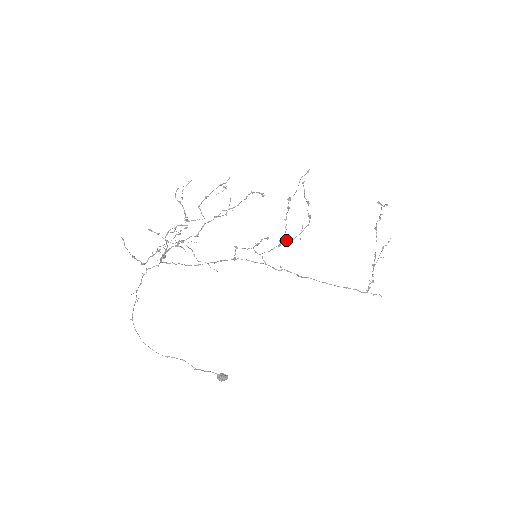
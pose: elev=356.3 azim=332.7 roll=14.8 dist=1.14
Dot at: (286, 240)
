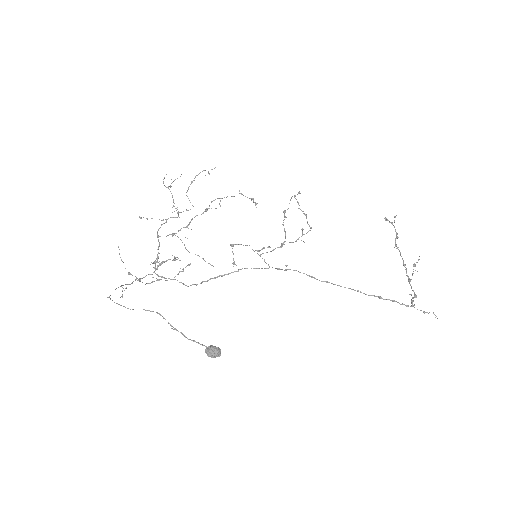
Dot at: occluded
